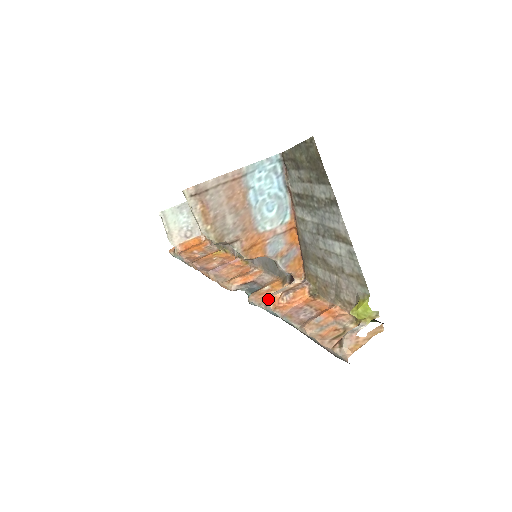
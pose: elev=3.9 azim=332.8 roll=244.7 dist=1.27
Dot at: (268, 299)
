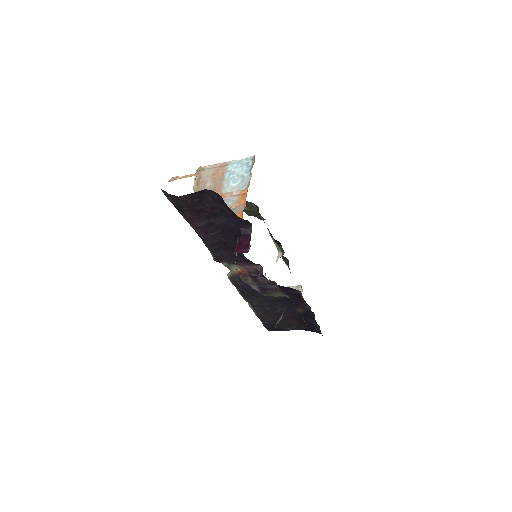
Dot at: occluded
